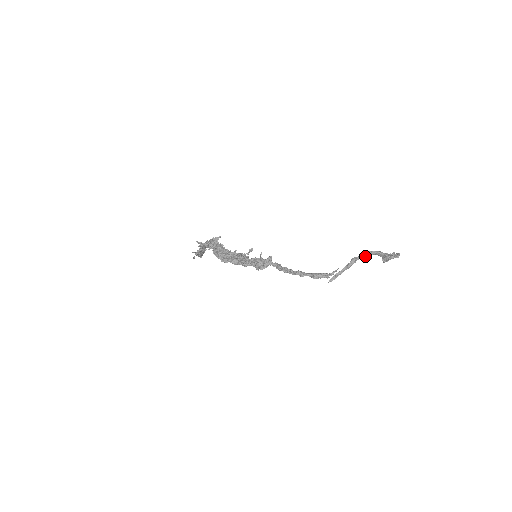
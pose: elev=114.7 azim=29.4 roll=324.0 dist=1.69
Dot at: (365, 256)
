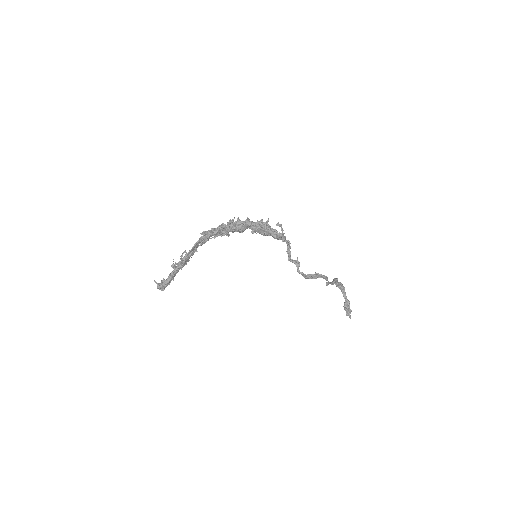
Dot at: (339, 285)
